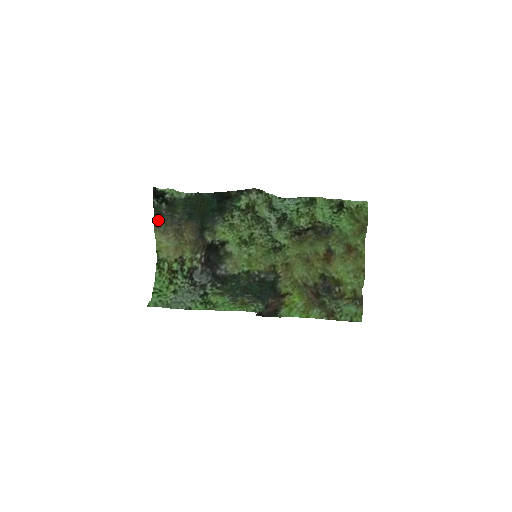
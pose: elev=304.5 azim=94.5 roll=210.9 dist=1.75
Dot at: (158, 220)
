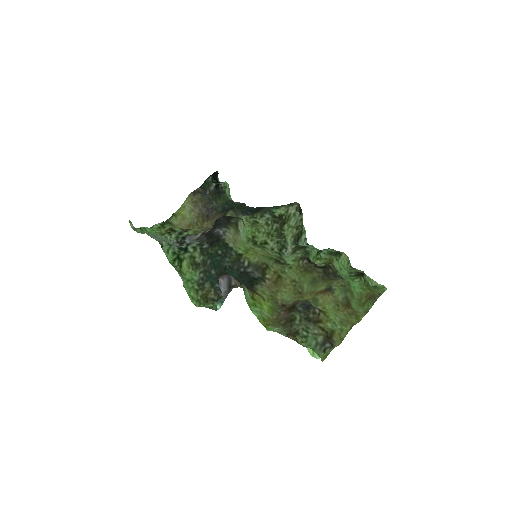
Dot at: (199, 192)
